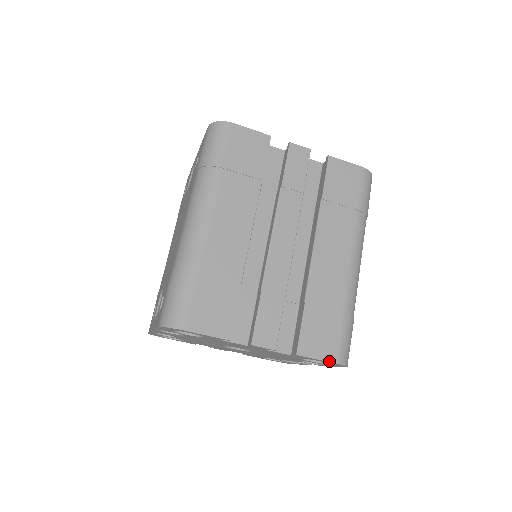
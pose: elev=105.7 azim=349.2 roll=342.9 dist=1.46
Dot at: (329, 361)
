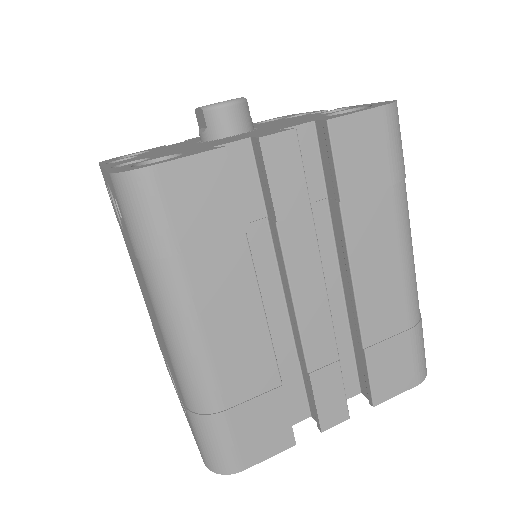
Dot at: (410, 388)
